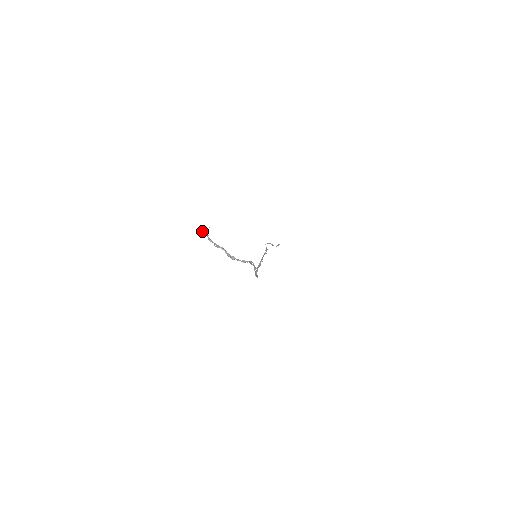
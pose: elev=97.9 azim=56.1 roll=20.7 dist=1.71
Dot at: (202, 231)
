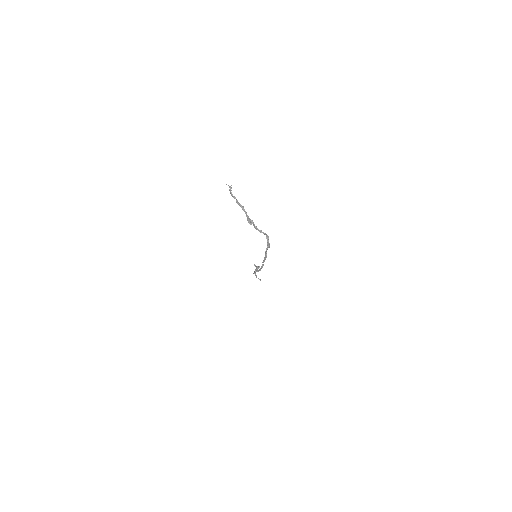
Dot at: occluded
